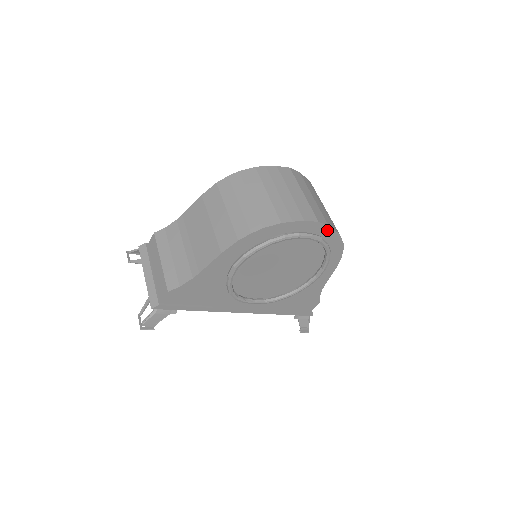
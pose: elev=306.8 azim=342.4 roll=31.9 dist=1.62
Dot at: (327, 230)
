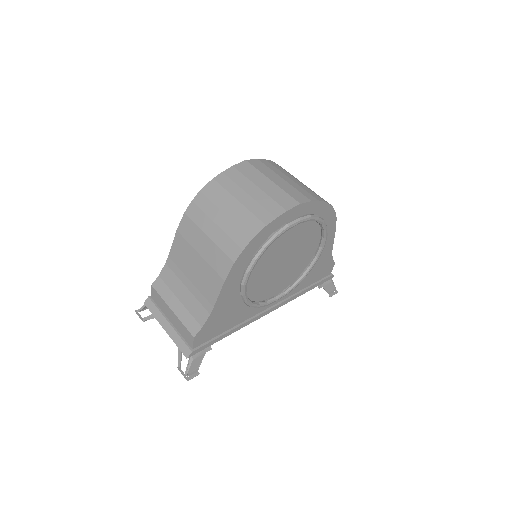
Dot at: (312, 205)
